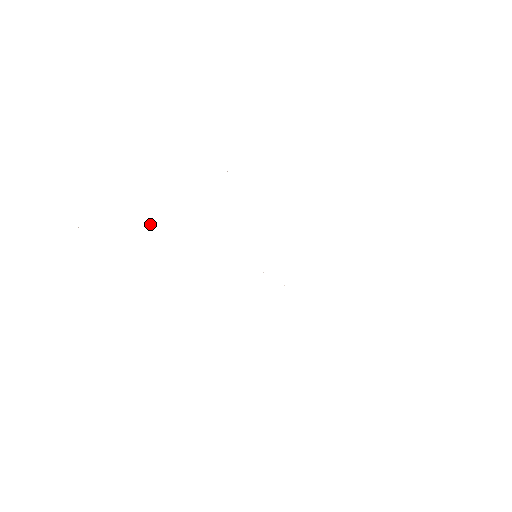
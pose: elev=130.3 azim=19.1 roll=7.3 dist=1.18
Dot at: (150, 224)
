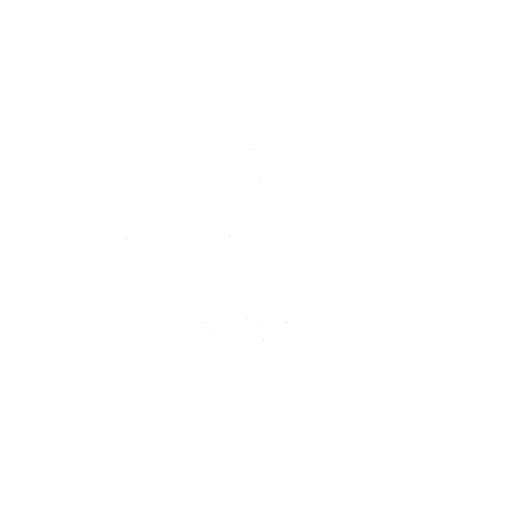
Dot at: occluded
